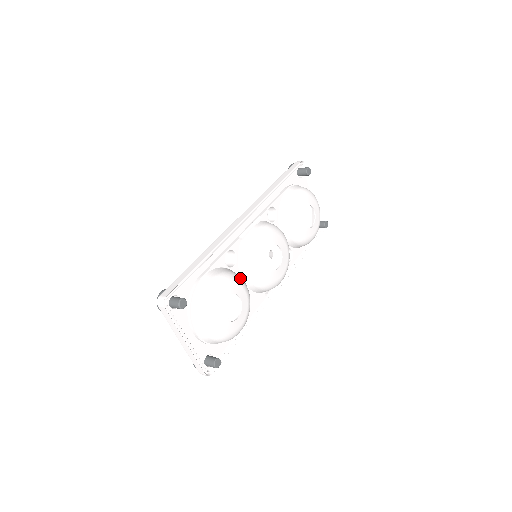
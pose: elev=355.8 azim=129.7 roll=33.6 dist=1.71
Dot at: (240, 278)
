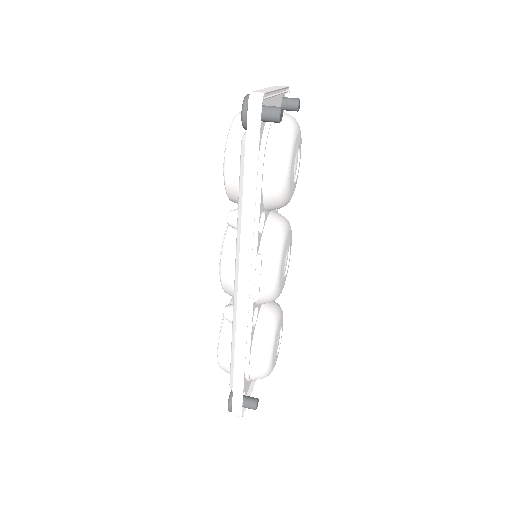
Dot at: (274, 323)
